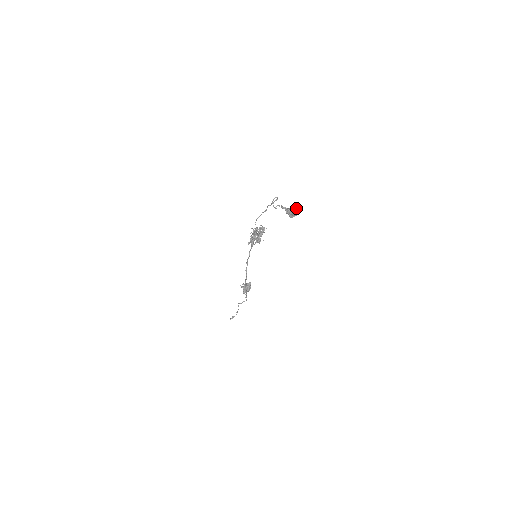
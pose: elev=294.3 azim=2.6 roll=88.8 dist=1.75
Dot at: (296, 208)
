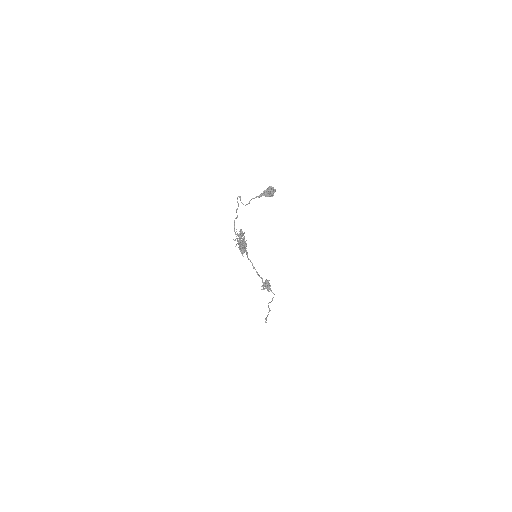
Dot at: (270, 186)
